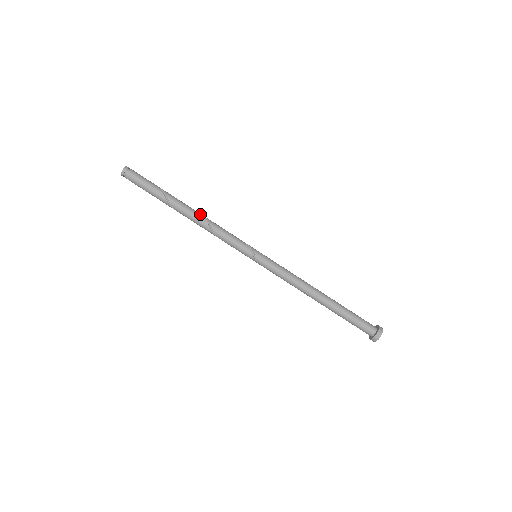
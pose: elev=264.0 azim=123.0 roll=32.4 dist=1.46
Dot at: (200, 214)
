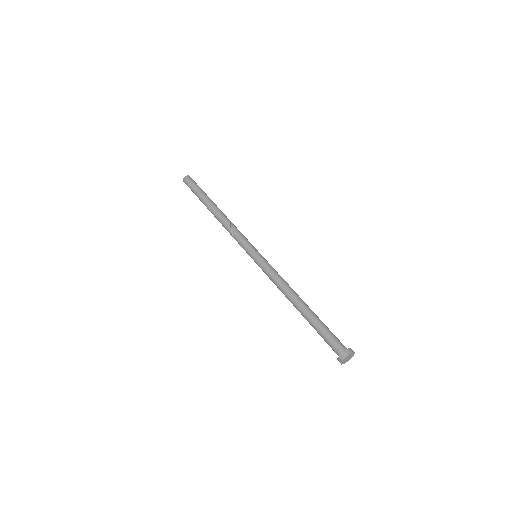
Dot at: occluded
